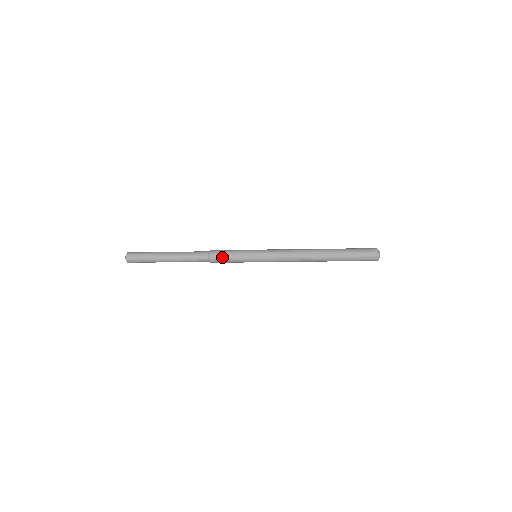
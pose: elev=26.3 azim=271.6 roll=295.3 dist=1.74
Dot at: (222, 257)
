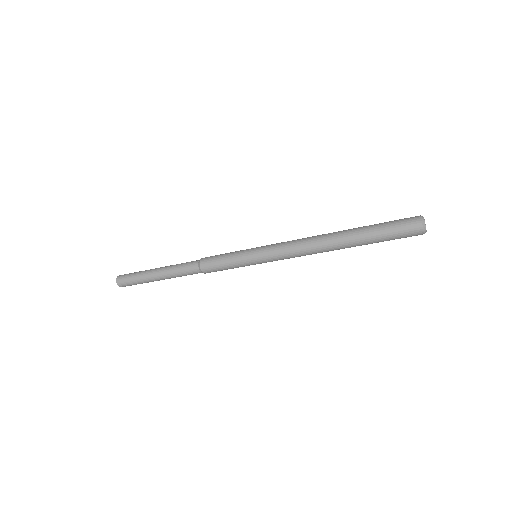
Dot at: (214, 265)
